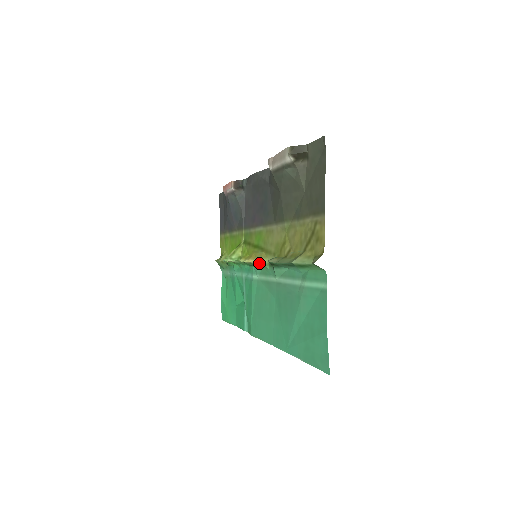
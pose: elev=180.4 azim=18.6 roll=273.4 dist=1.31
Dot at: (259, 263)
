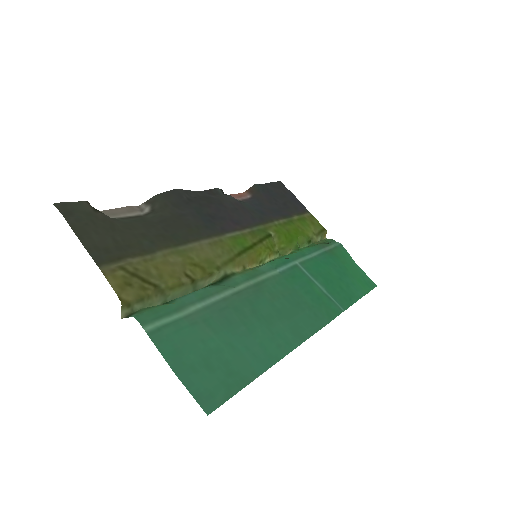
Dot at: (246, 269)
